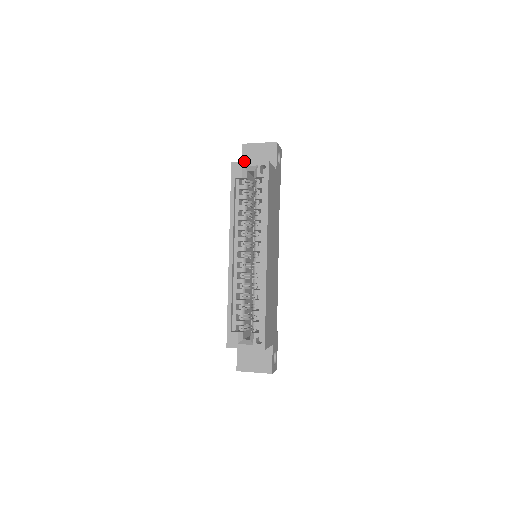
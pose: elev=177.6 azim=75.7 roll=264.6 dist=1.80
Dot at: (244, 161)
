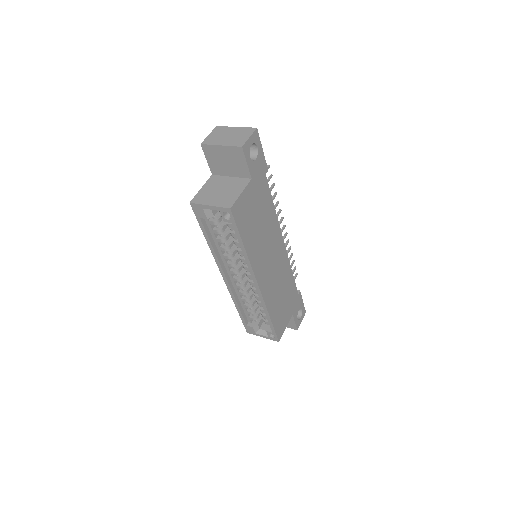
Dot at: (211, 164)
